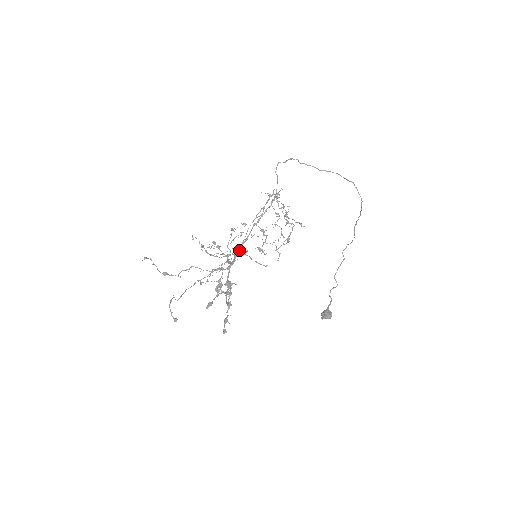
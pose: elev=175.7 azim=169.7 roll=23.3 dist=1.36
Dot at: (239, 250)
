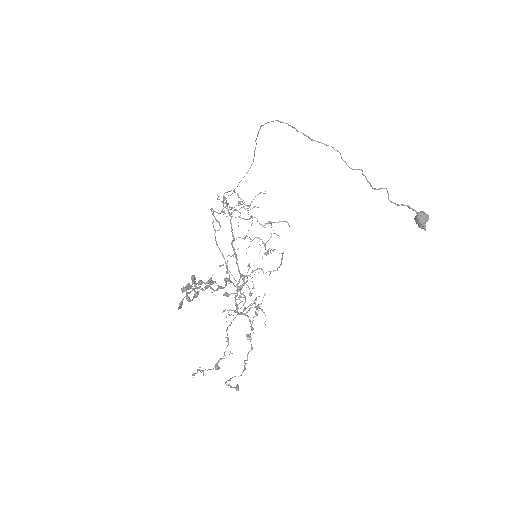
Dot at: (227, 265)
